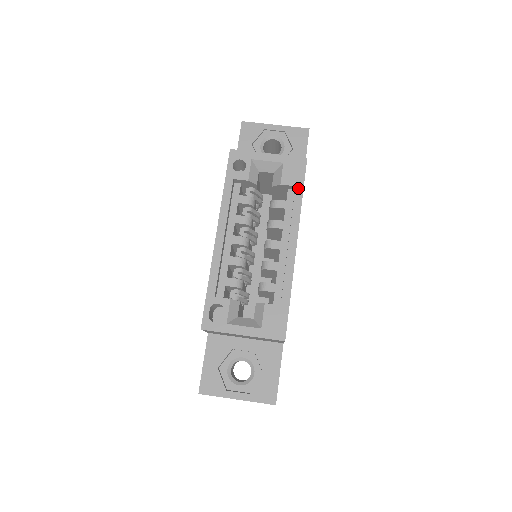
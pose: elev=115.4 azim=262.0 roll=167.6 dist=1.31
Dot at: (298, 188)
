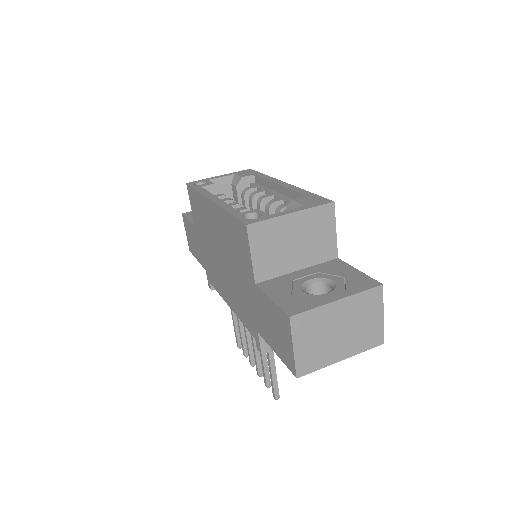
Dot at: (257, 174)
